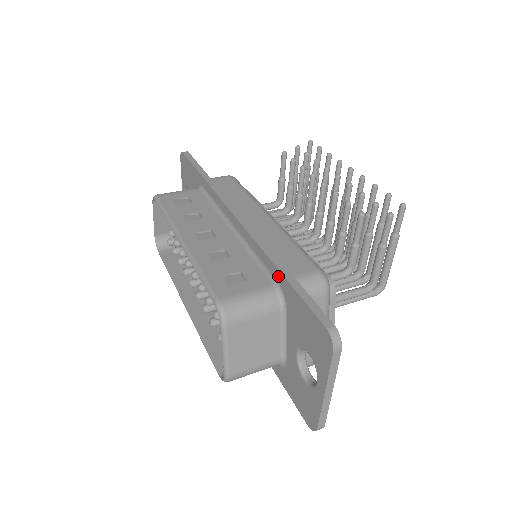
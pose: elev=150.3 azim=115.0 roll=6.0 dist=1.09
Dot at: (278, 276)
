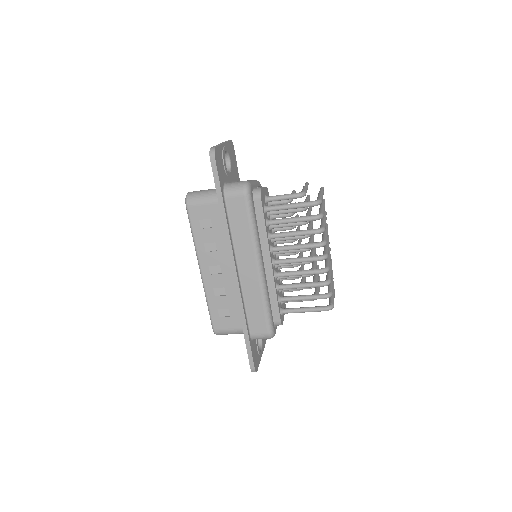
Dot at: occluded
